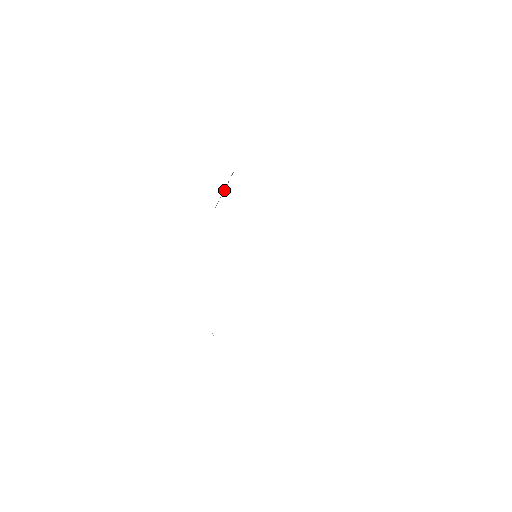
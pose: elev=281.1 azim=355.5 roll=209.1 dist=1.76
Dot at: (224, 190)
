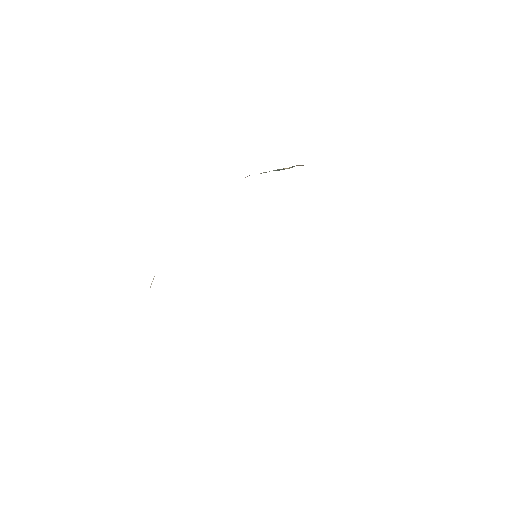
Dot at: (283, 169)
